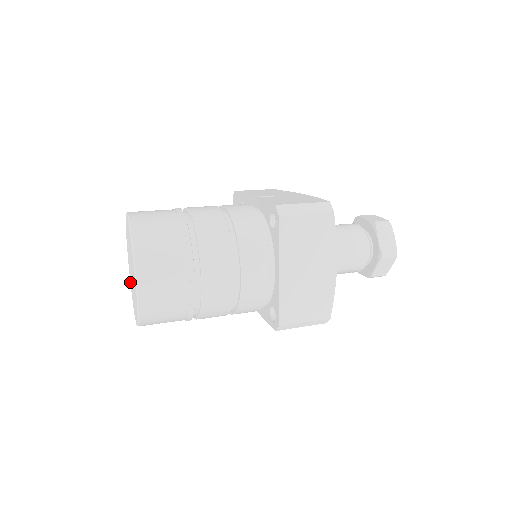
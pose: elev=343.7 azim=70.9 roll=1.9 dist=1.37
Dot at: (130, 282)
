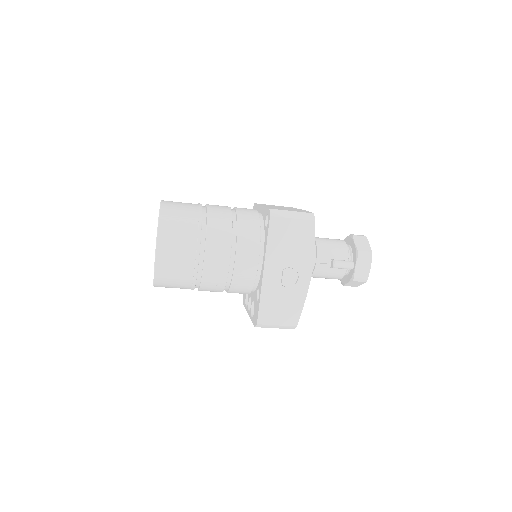
Dot at: (153, 282)
